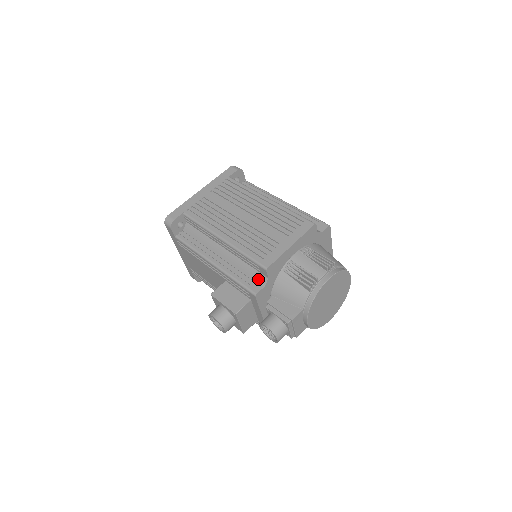
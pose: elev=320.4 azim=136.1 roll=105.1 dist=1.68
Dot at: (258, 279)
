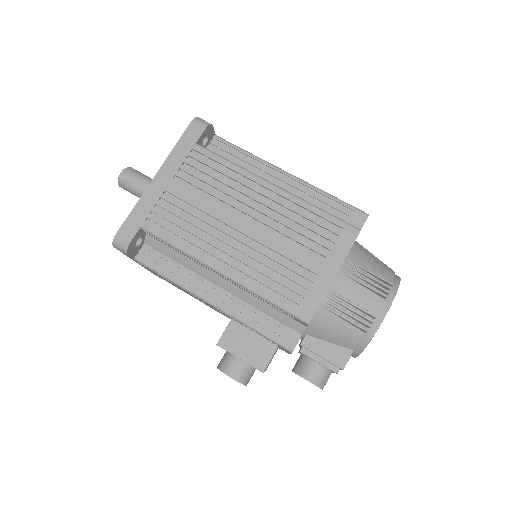
Dot at: (289, 326)
